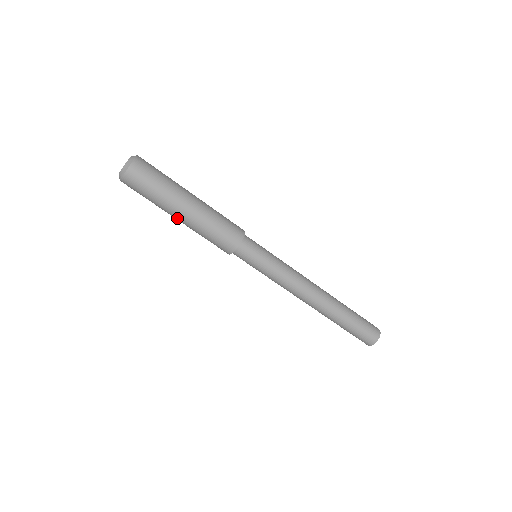
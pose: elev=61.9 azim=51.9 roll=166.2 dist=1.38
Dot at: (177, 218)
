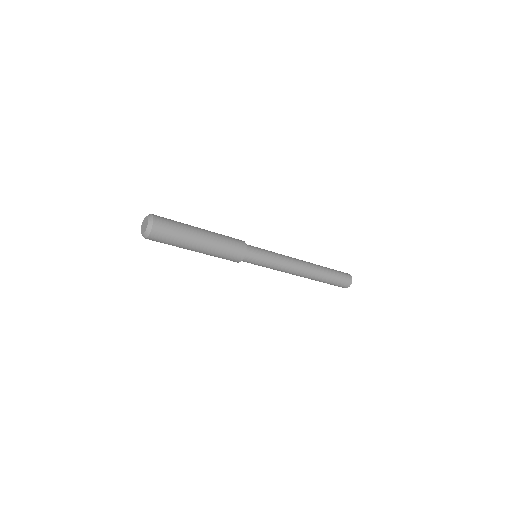
Dot at: (195, 251)
